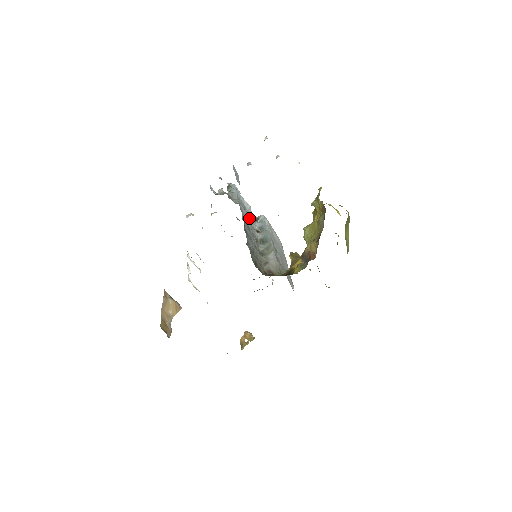
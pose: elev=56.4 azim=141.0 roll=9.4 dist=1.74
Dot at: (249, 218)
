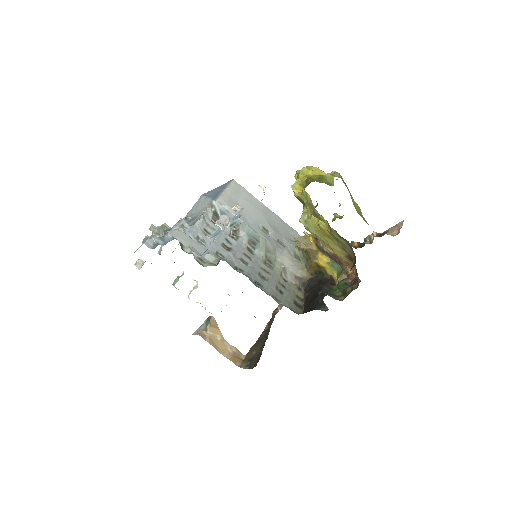
Dot at: (221, 237)
